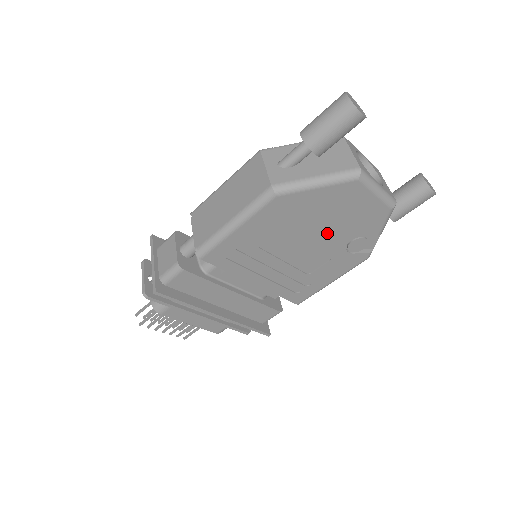
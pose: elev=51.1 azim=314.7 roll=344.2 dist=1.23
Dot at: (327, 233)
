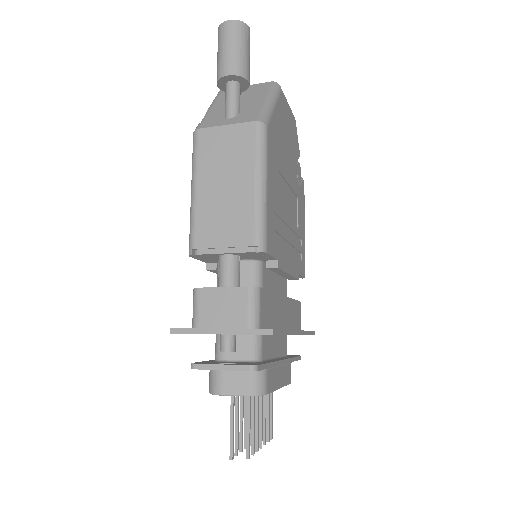
Dot at: (289, 165)
